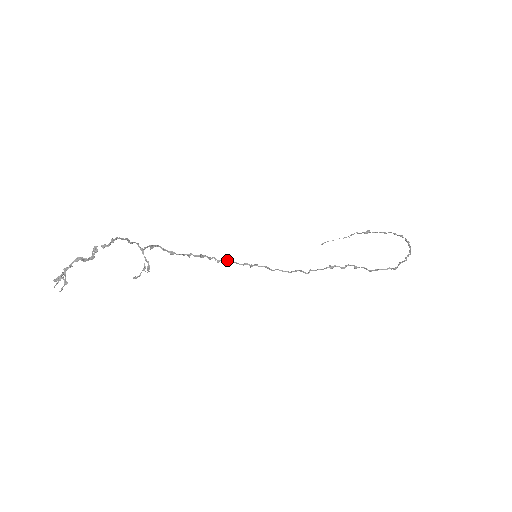
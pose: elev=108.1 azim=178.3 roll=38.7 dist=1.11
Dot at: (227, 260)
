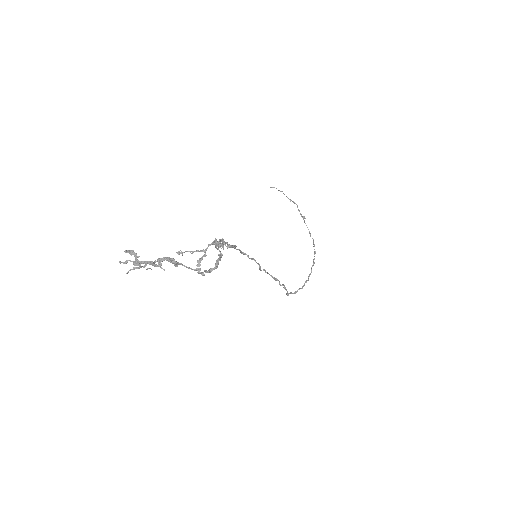
Dot at: (240, 250)
